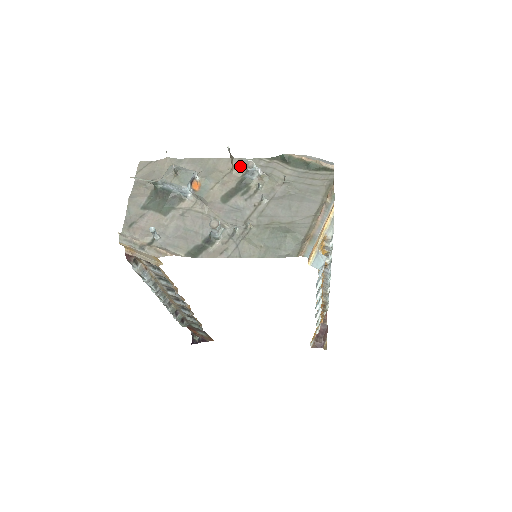
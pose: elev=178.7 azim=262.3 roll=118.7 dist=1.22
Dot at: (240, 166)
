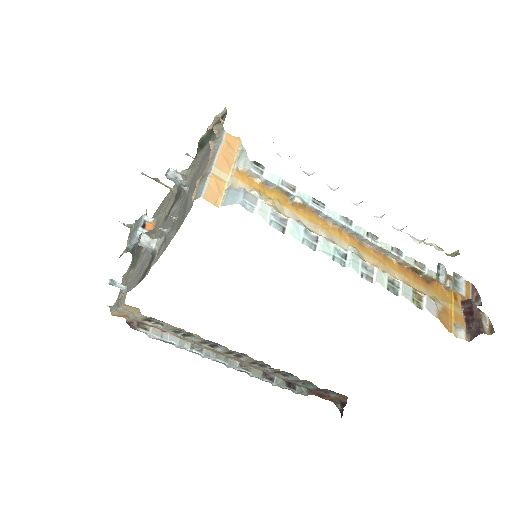
Dot at: occluded
